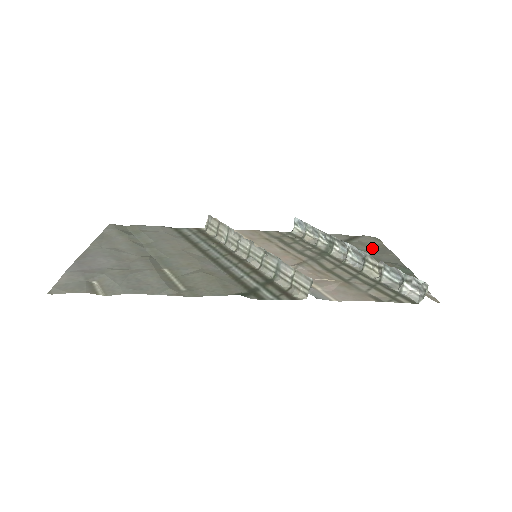
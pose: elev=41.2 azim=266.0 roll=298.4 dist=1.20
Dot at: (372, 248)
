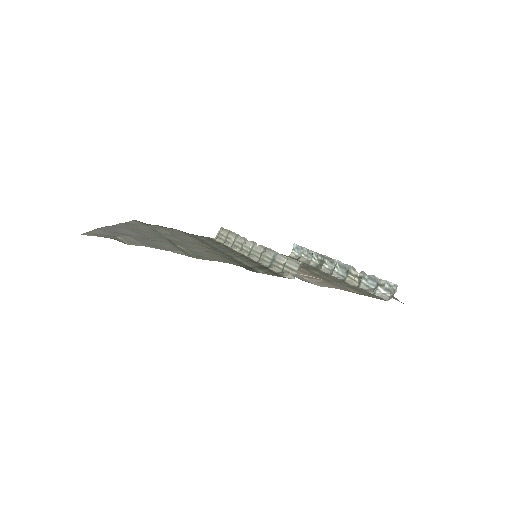
Dot at: occluded
